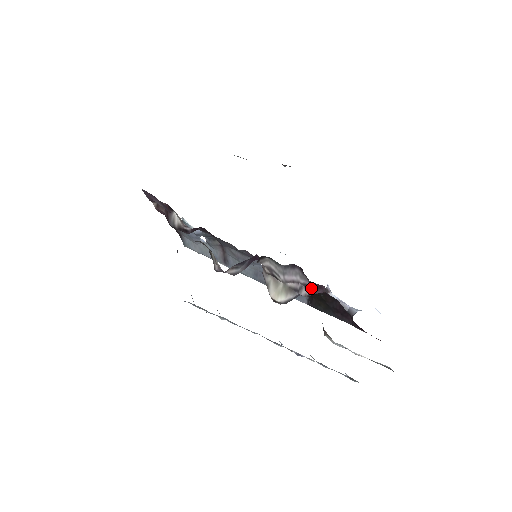
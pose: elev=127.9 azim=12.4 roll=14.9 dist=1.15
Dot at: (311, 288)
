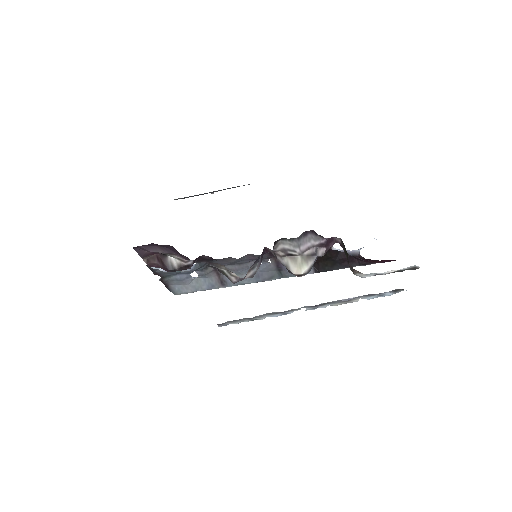
Dot at: (325, 245)
